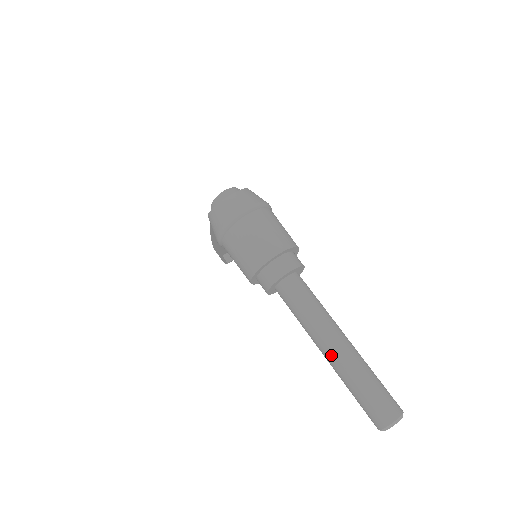
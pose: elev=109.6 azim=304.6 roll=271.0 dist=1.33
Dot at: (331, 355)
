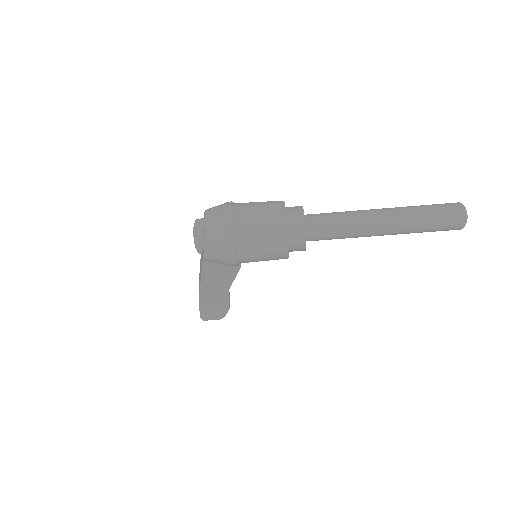
Dot at: (389, 225)
